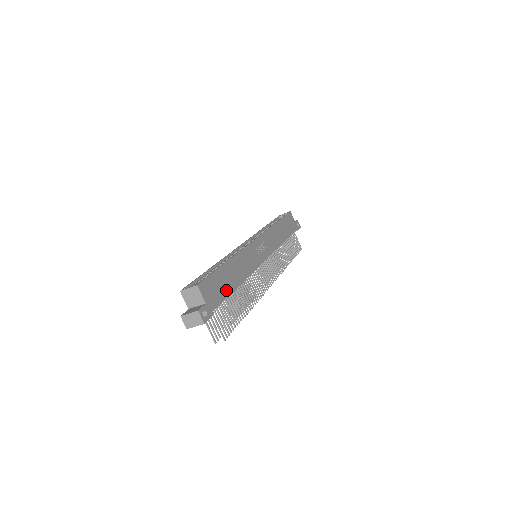
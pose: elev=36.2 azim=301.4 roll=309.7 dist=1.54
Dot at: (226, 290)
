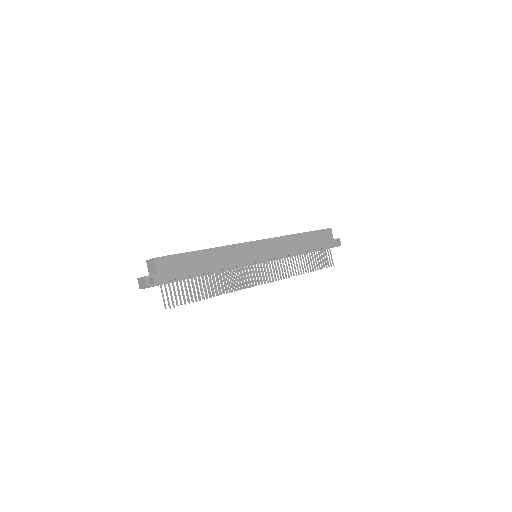
Dot at: (189, 271)
